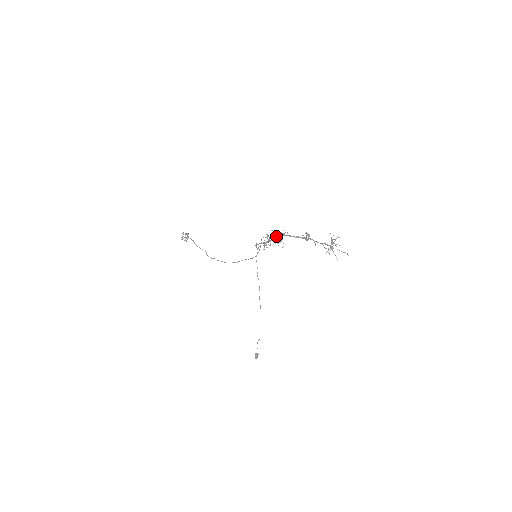
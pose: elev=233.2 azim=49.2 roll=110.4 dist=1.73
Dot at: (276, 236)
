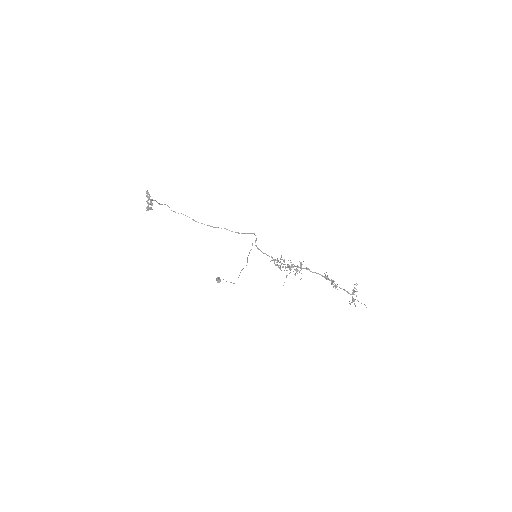
Dot at: occluded
